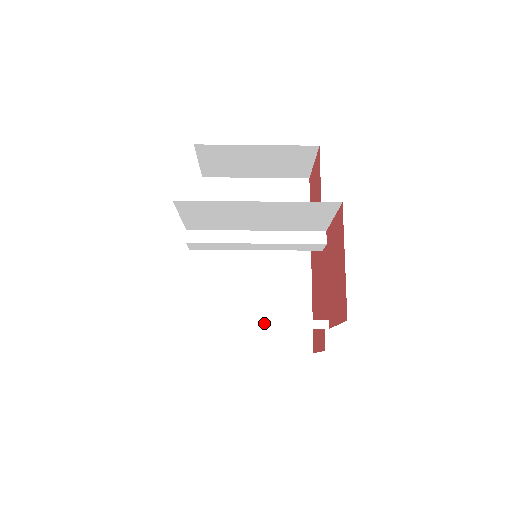
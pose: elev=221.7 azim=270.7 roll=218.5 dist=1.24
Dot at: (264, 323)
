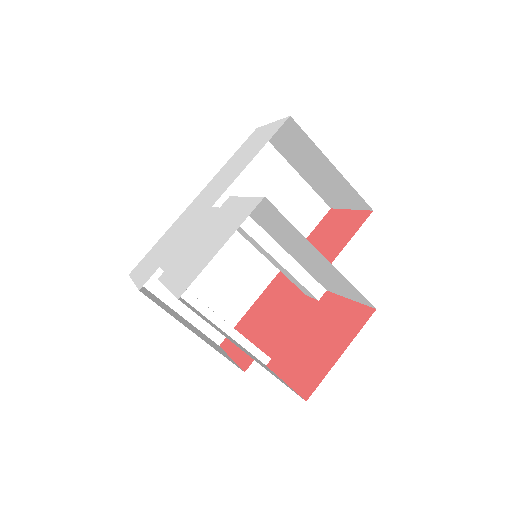
Dot at: (225, 325)
